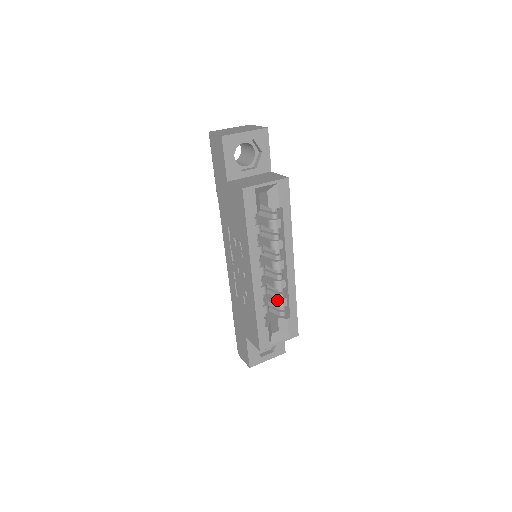
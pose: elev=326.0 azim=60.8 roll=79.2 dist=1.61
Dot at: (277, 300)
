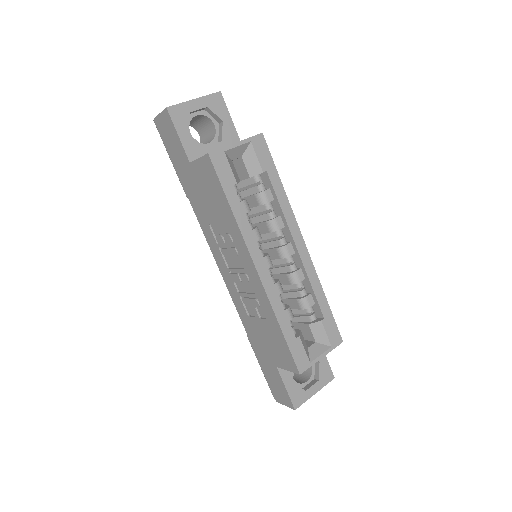
Dot at: (300, 299)
